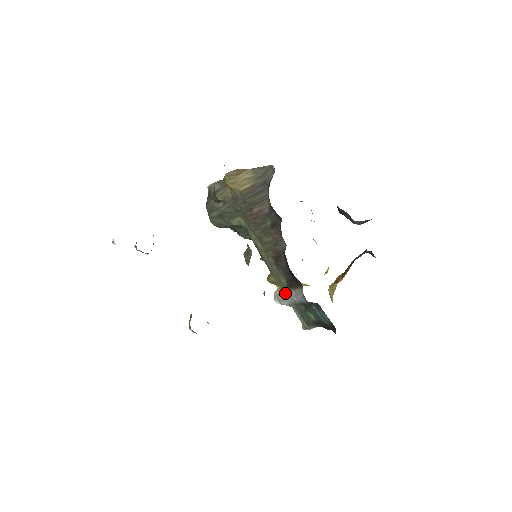
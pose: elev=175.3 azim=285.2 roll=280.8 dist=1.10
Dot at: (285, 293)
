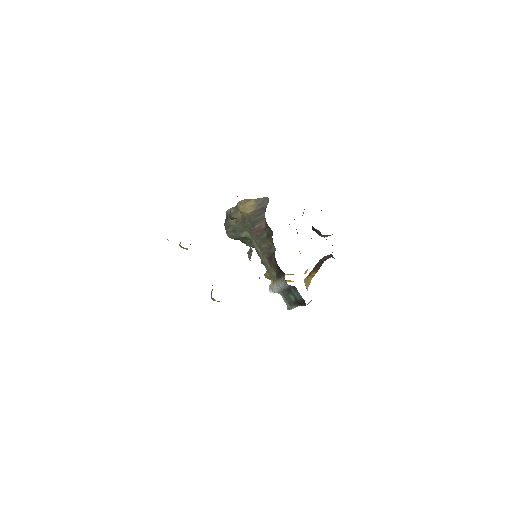
Dot at: (275, 283)
